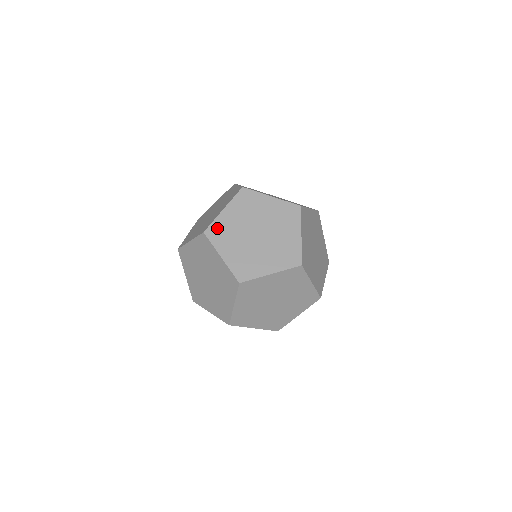
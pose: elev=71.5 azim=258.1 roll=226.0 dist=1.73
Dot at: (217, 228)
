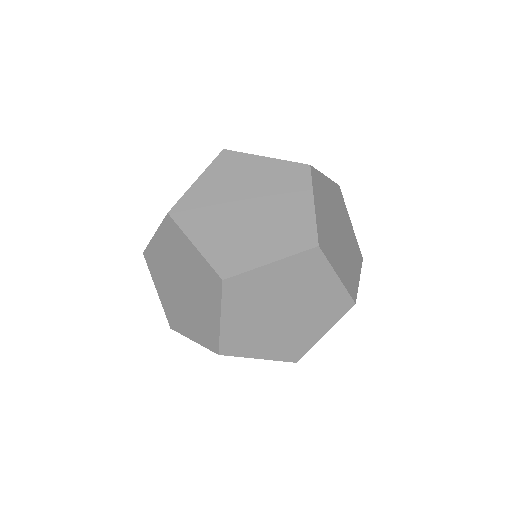
Dot at: (187, 205)
